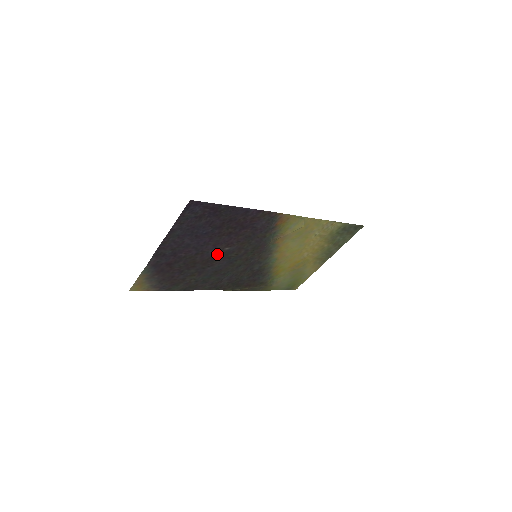
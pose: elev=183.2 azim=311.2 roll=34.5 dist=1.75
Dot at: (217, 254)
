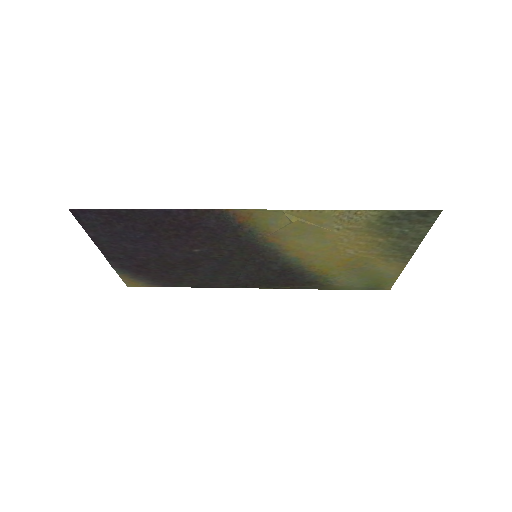
Dot at: (191, 256)
